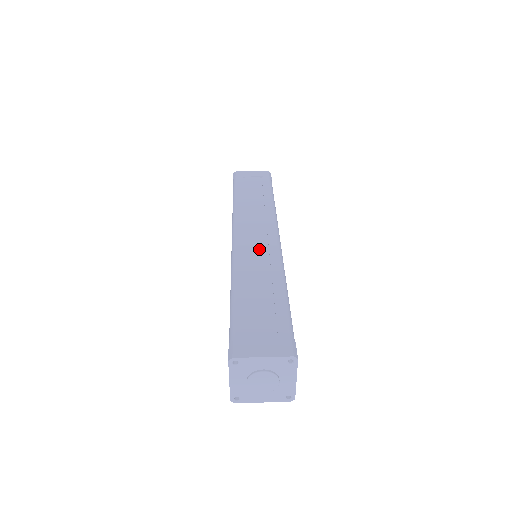
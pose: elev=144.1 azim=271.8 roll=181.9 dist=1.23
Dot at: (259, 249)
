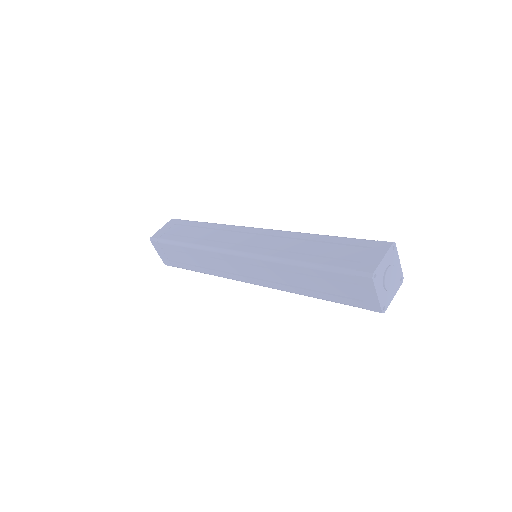
Dot at: (266, 240)
